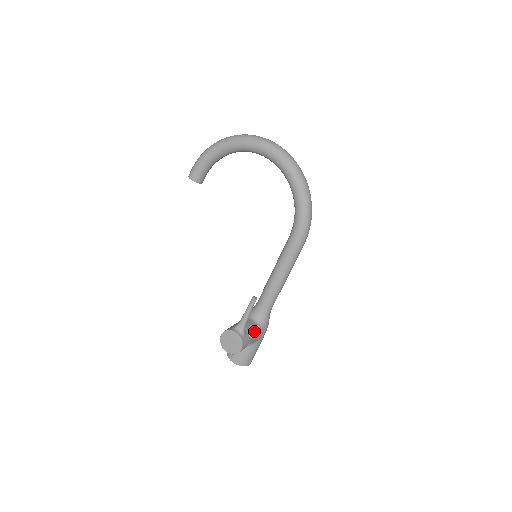
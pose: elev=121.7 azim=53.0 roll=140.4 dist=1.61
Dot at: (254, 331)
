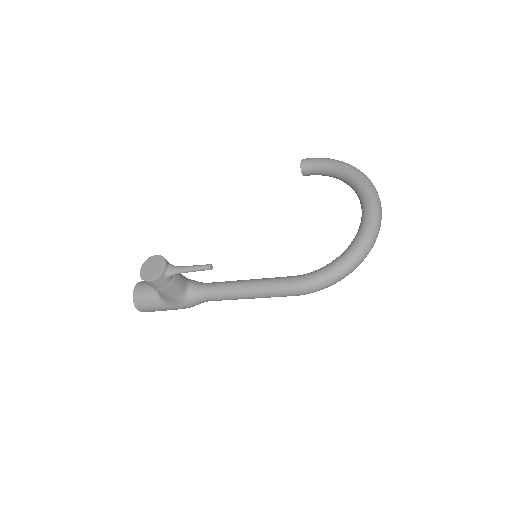
Dot at: (176, 290)
